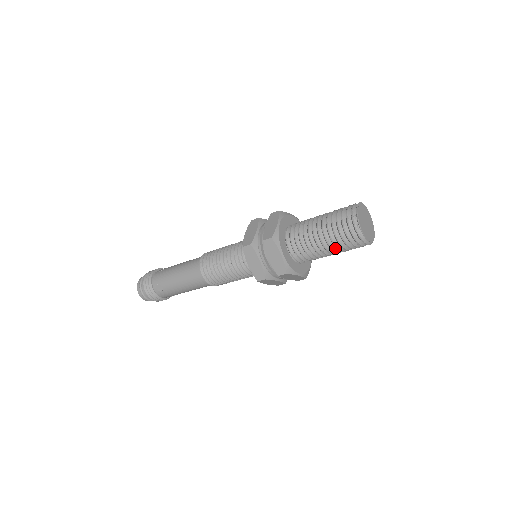
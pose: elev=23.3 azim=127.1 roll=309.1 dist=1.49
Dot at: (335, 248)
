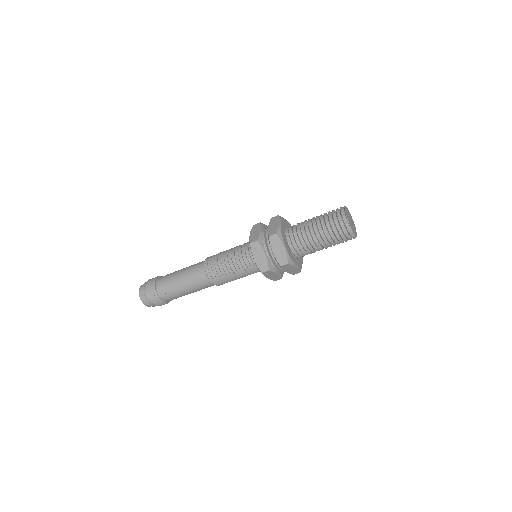
Dot at: (327, 242)
